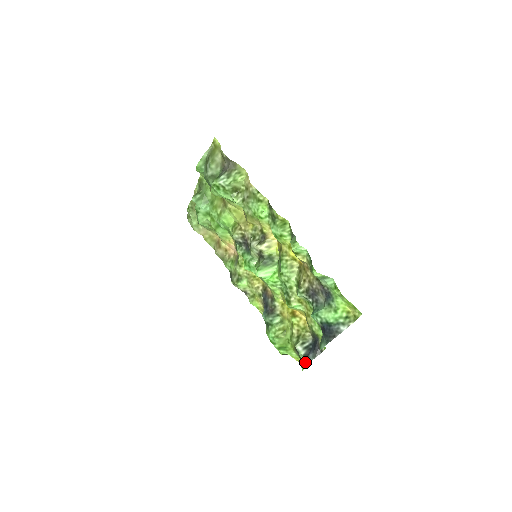
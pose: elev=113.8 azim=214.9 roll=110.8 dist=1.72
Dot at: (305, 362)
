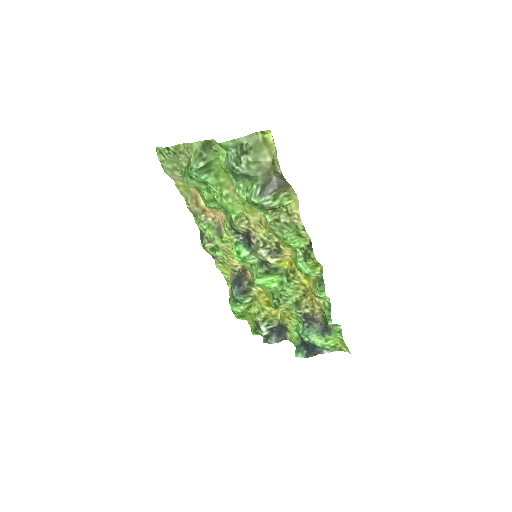
Dot at: (263, 336)
